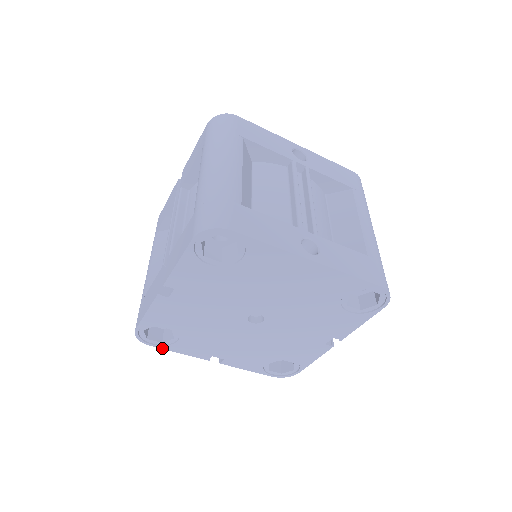
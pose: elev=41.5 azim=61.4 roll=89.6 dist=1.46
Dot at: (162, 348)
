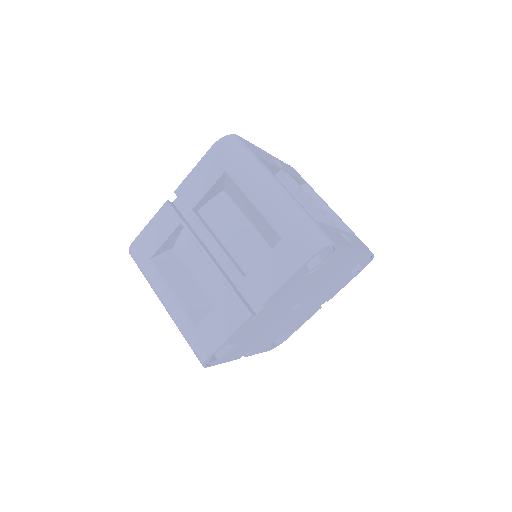
Dot at: (214, 365)
